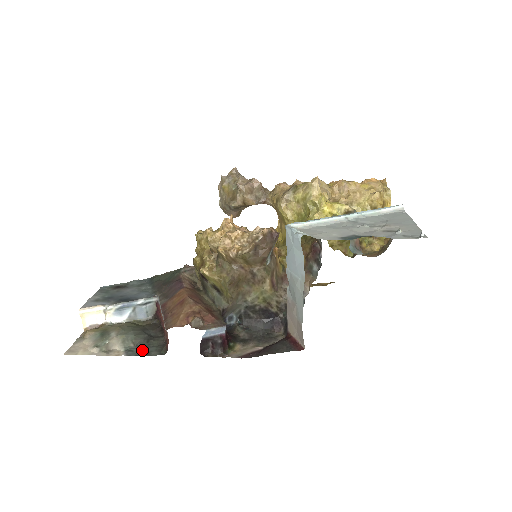
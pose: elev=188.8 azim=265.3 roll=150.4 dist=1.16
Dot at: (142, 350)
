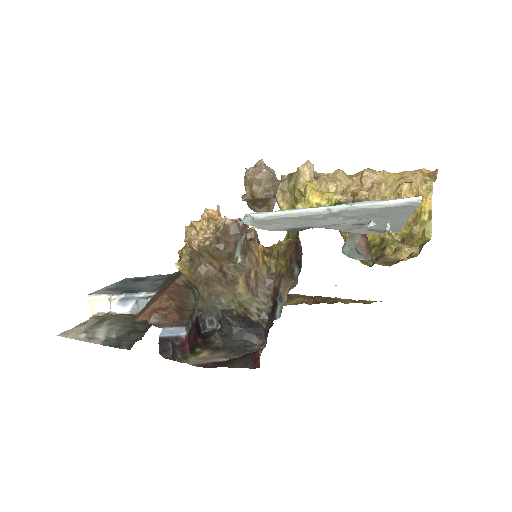
Dot at: (117, 342)
